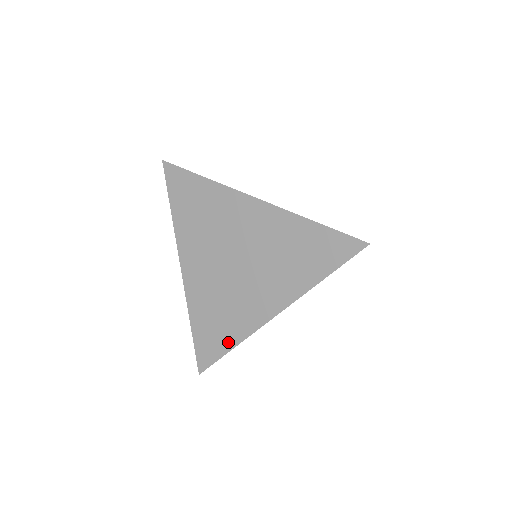
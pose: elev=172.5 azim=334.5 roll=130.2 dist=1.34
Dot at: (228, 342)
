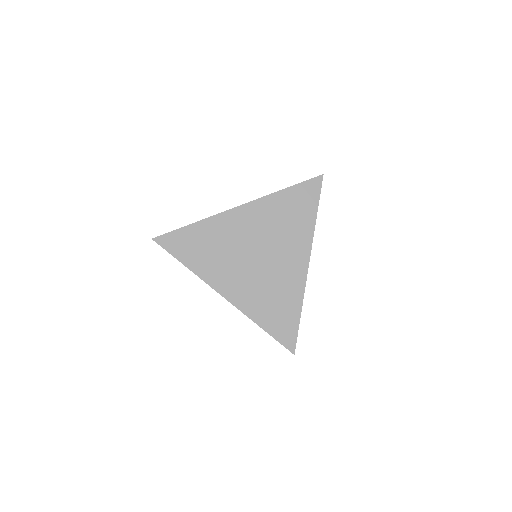
Dot at: (295, 311)
